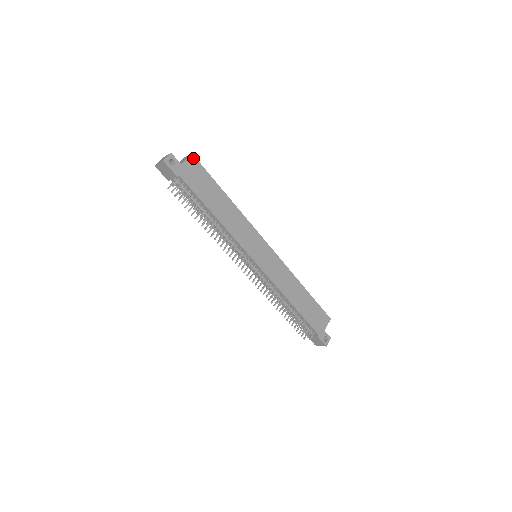
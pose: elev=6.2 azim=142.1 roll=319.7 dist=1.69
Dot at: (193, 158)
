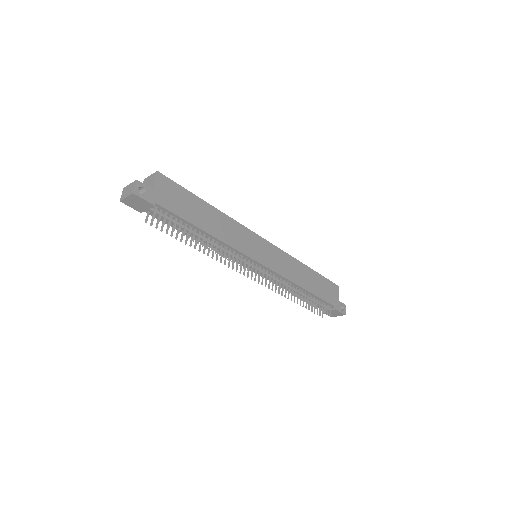
Dot at: (160, 176)
